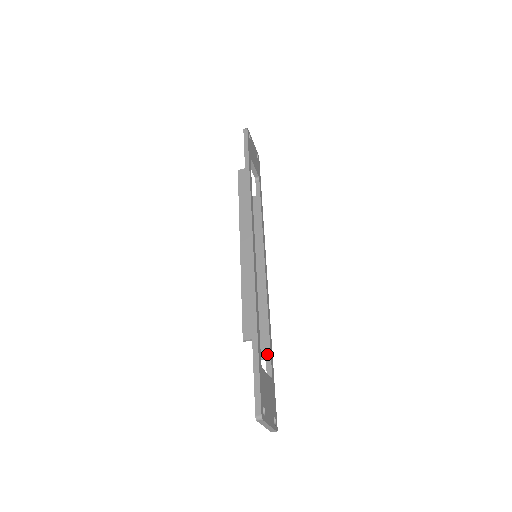
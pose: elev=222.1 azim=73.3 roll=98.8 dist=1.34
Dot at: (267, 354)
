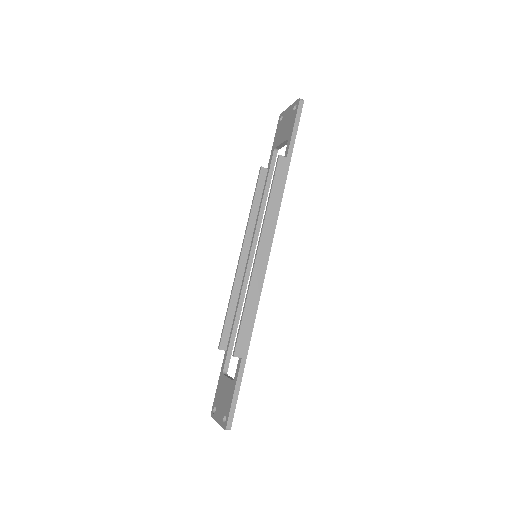
Dot at: (229, 350)
